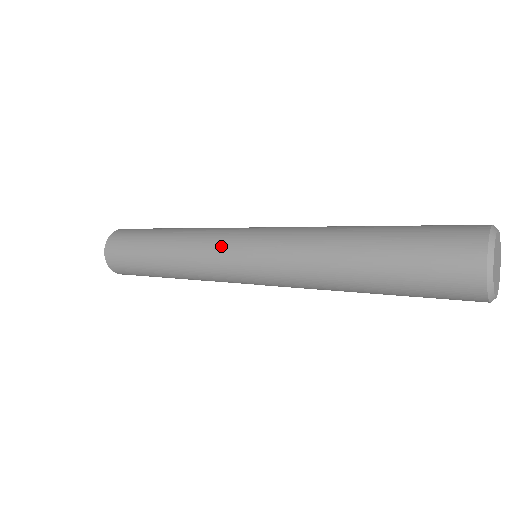
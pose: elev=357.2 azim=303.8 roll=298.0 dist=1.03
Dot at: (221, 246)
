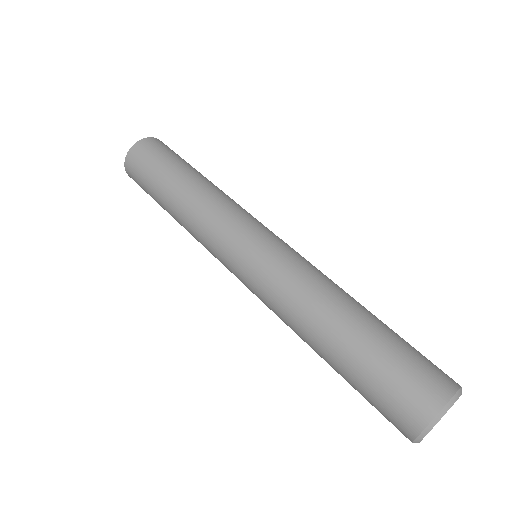
Dot at: (224, 239)
